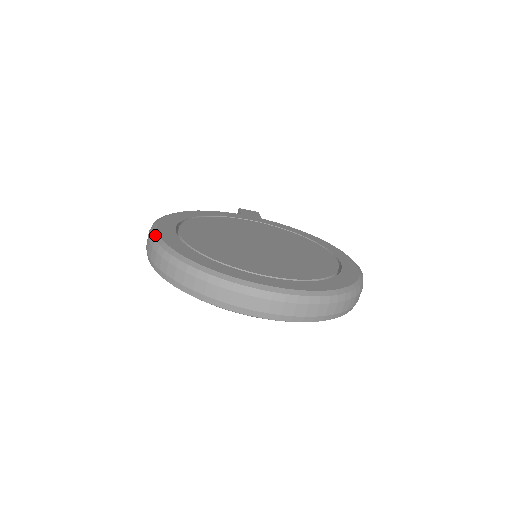
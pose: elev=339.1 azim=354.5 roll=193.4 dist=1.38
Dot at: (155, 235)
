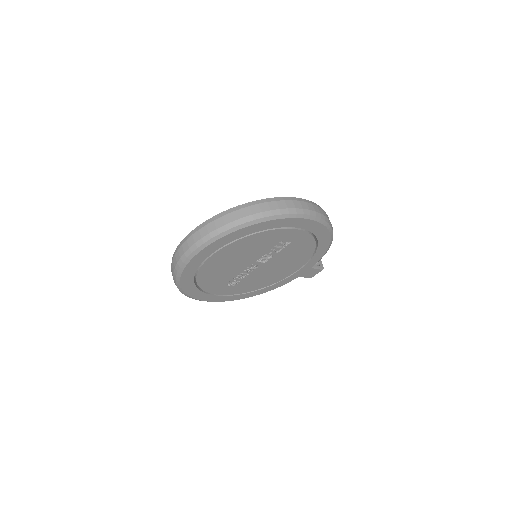
Dot at: occluded
